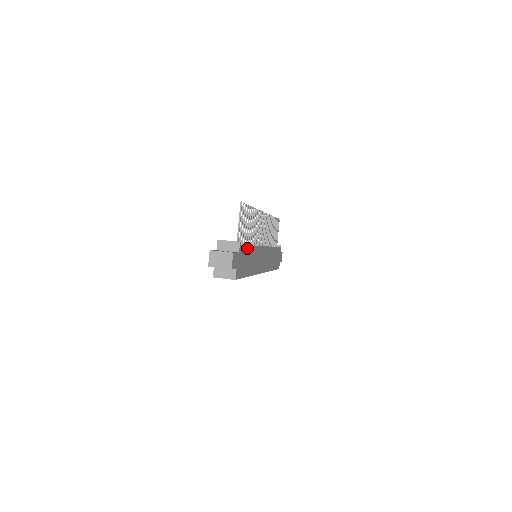
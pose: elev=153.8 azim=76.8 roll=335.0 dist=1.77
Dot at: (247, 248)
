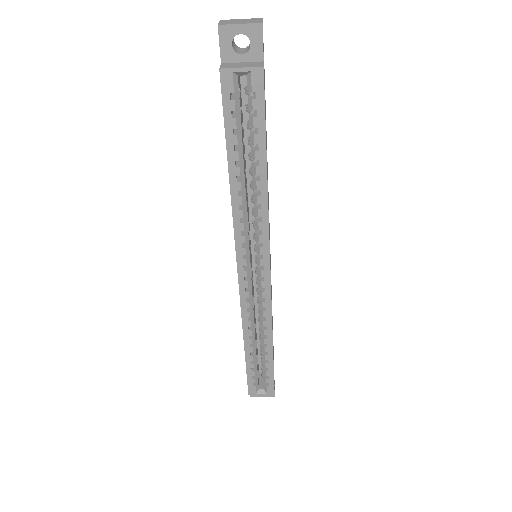
Dot at: occluded
